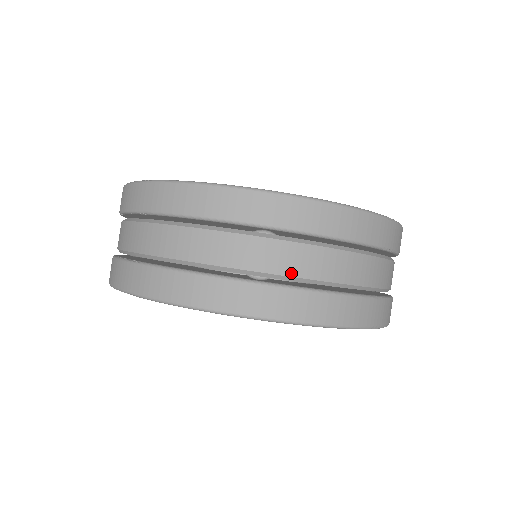
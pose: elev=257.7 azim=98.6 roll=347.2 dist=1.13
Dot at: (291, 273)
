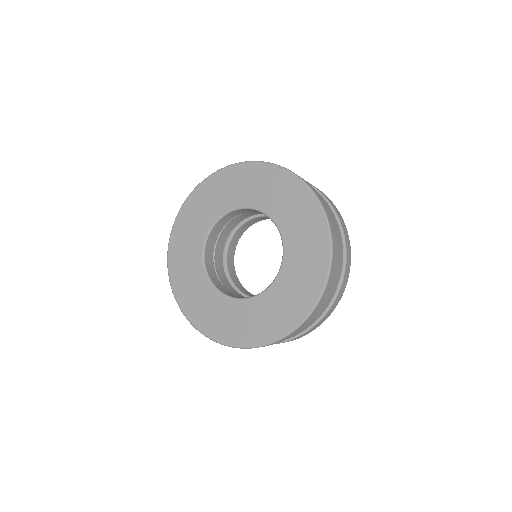
Dot at: occluded
